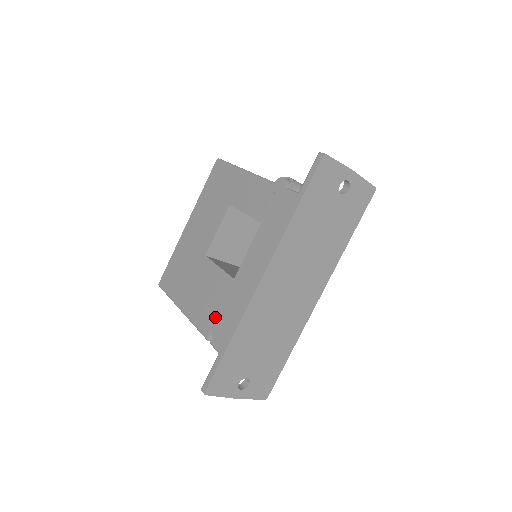
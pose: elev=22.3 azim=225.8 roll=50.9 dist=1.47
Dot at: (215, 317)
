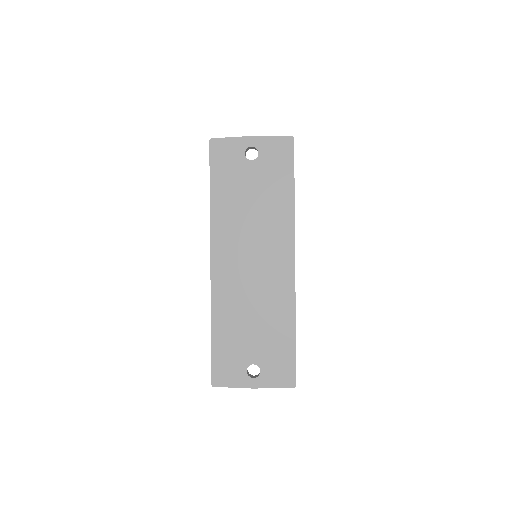
Dot at: occluded
